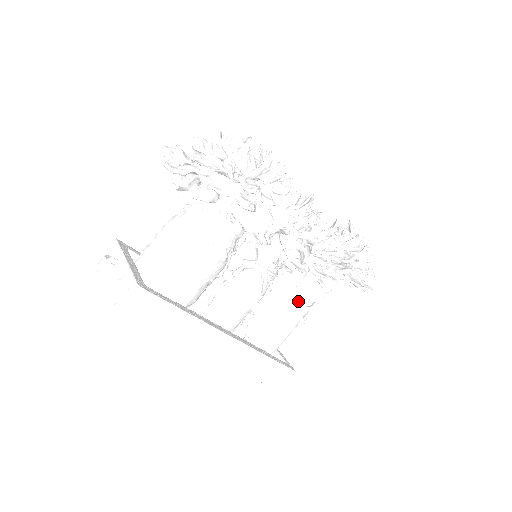
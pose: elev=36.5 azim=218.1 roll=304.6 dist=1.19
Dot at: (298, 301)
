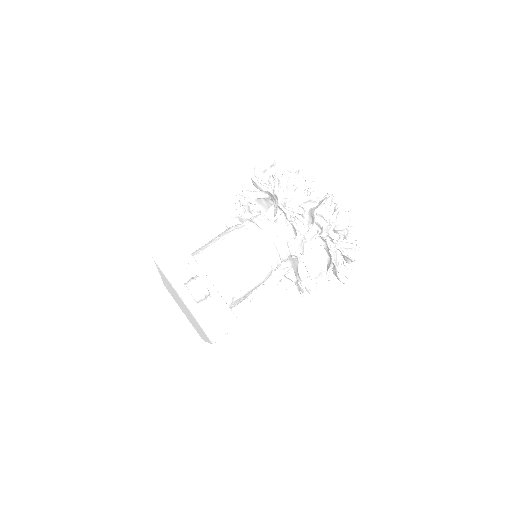
Dot at: occluded
